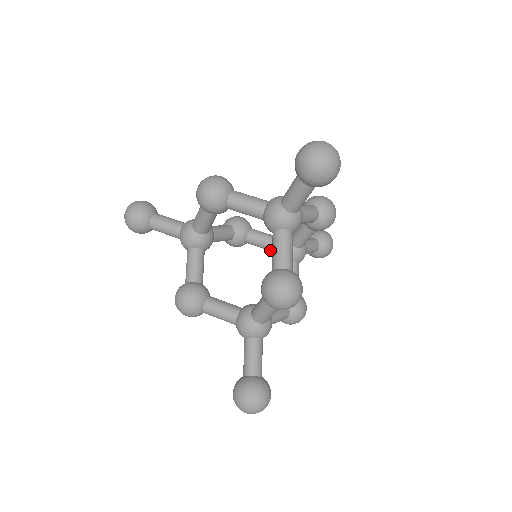
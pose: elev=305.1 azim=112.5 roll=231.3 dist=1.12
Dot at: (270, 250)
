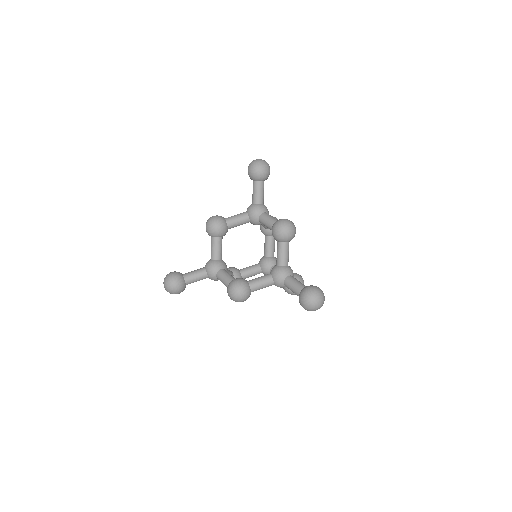
Dot at: (258, 272)
